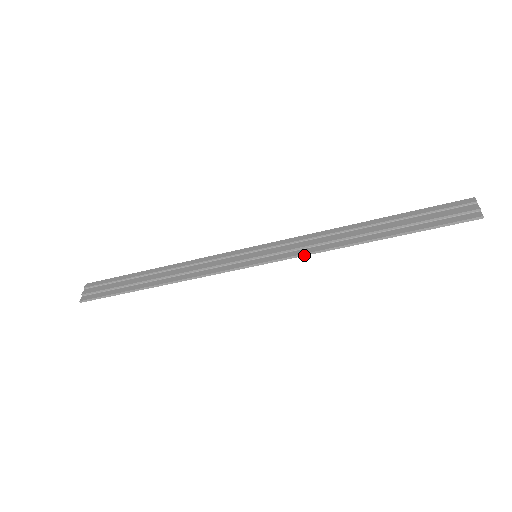
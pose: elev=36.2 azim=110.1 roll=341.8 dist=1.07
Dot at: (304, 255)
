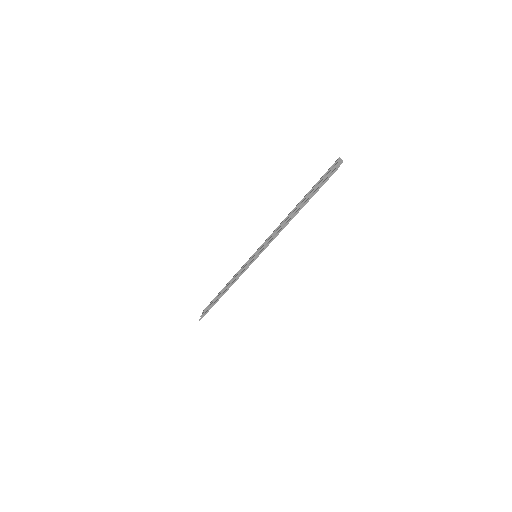
Dot at: occluded
